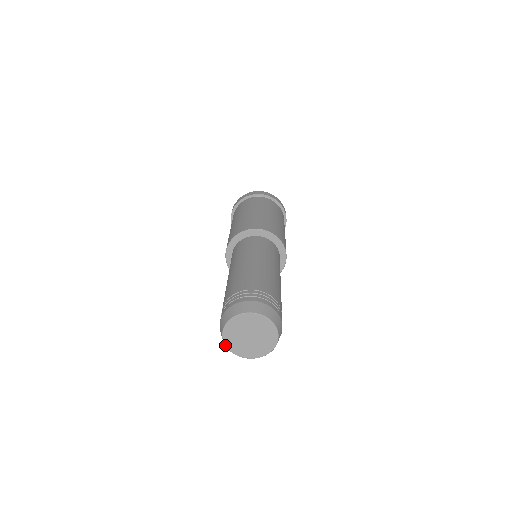
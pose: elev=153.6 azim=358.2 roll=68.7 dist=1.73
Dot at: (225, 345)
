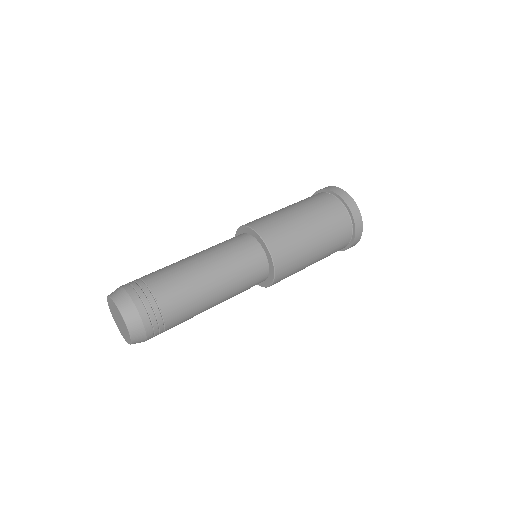
Dot at: (110, 310)
